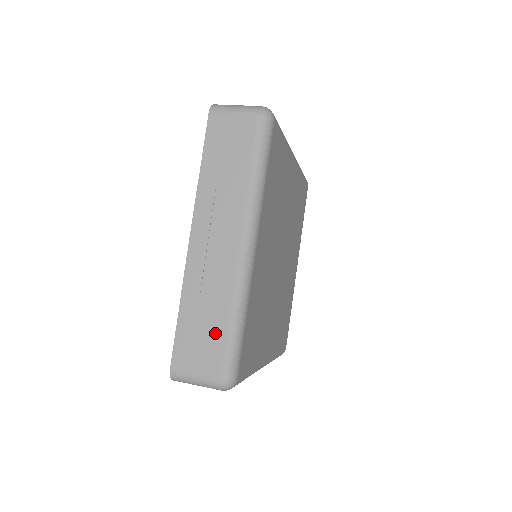
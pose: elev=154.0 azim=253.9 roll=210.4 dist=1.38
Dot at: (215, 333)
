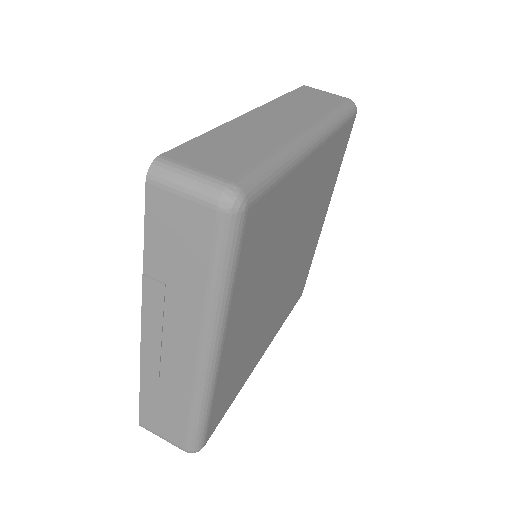
Dot at: (177, 417)
